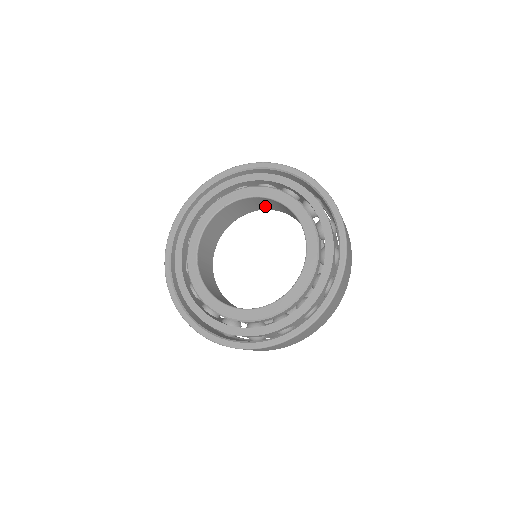
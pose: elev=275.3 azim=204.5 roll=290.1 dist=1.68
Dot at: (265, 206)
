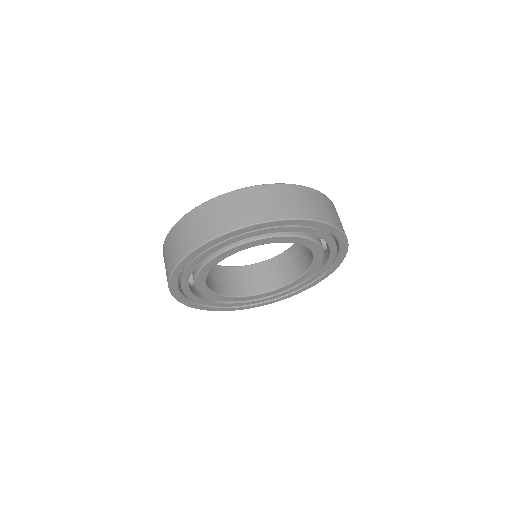
Dot at: (304, 262)
